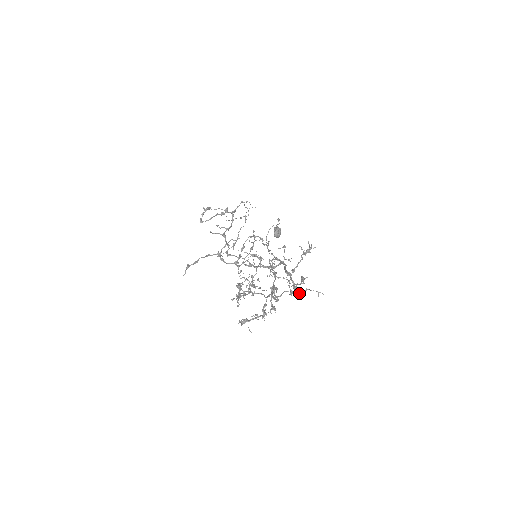
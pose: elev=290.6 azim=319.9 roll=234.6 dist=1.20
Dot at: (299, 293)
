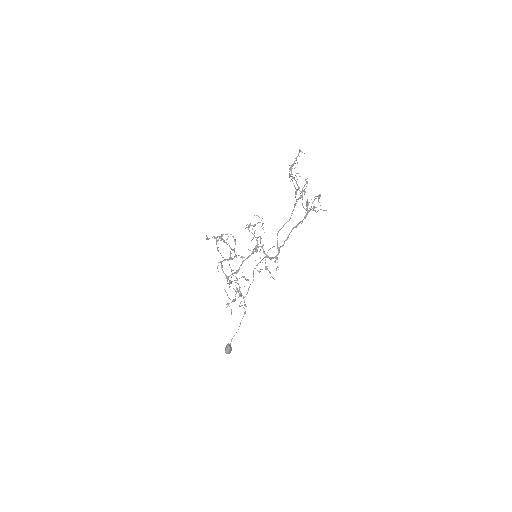
Dot at: occluded
